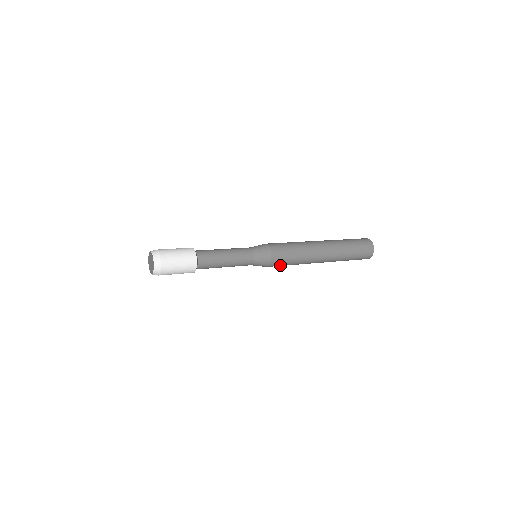
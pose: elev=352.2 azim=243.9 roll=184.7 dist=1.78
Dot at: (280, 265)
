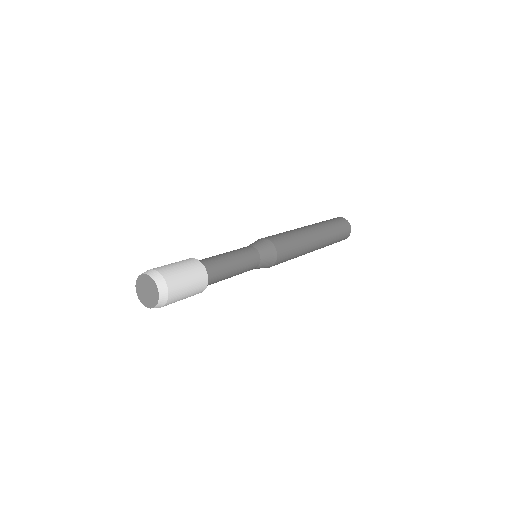
Dot at: occluded
